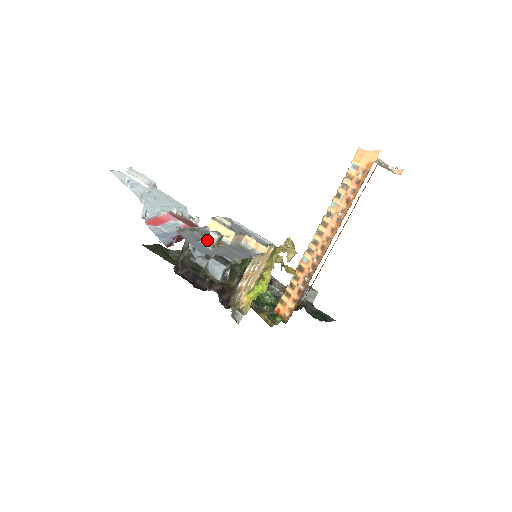
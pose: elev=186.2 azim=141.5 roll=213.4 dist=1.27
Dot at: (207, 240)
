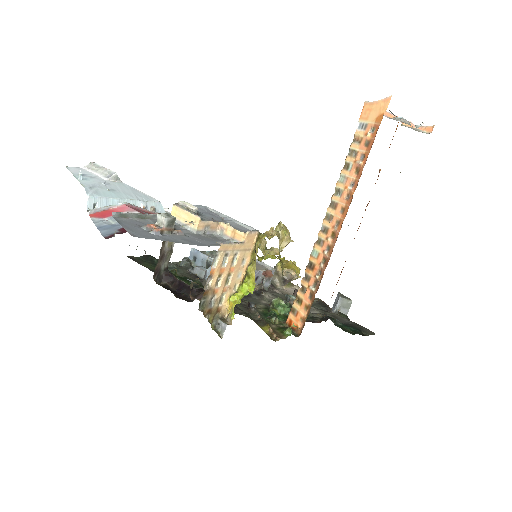
Dot at: (154, 225)
